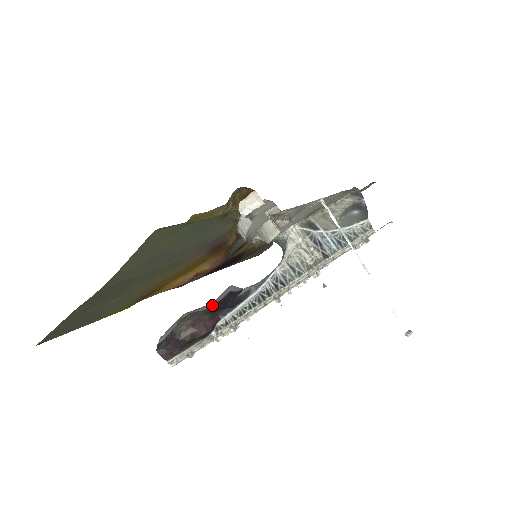
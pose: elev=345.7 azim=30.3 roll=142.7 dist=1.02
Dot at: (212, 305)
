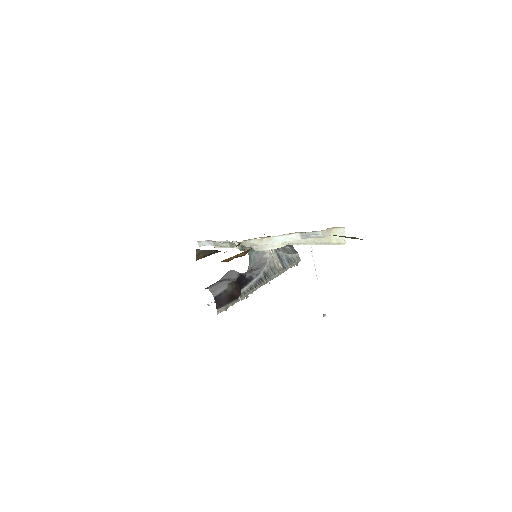
Dot at: (235, 279)
